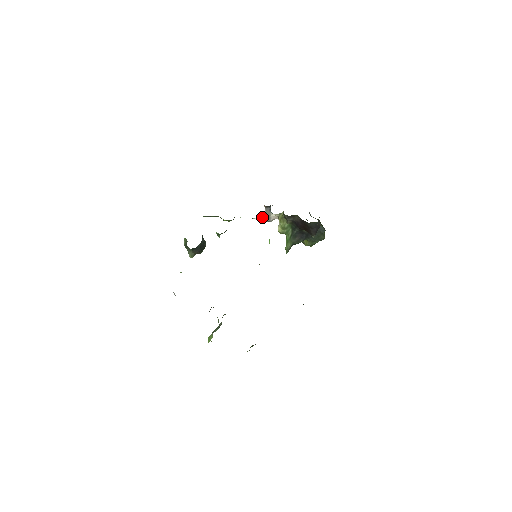
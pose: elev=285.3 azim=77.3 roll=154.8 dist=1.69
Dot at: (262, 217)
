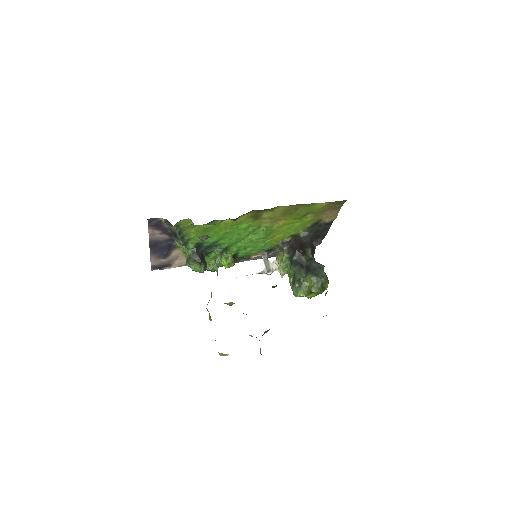
Dot at: (262, 272)
